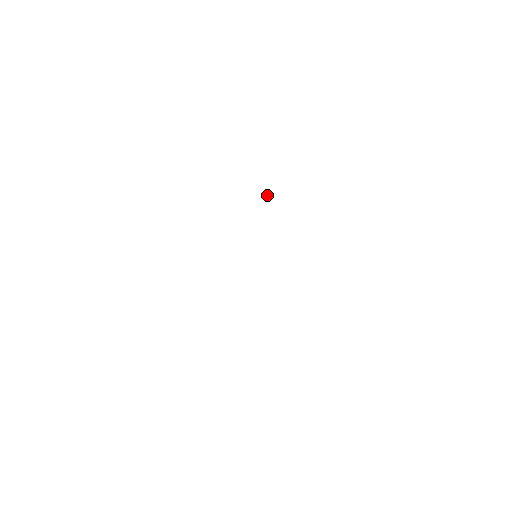
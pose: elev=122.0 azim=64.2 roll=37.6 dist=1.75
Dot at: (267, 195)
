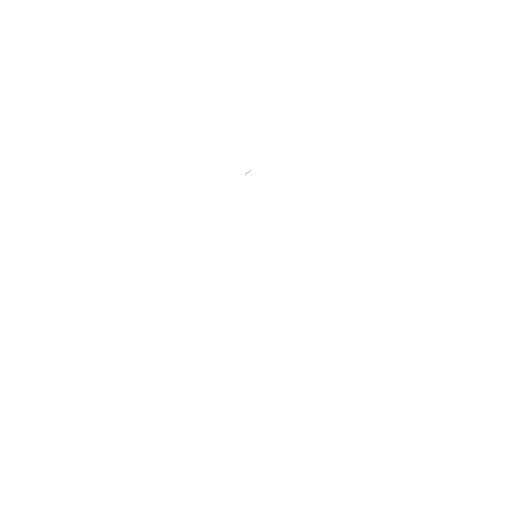
Dot at: occluded
